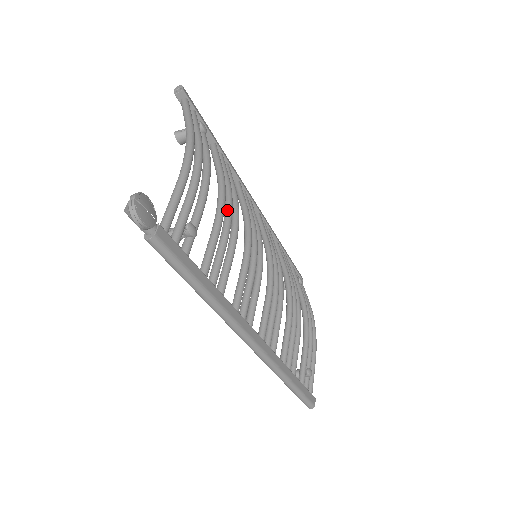
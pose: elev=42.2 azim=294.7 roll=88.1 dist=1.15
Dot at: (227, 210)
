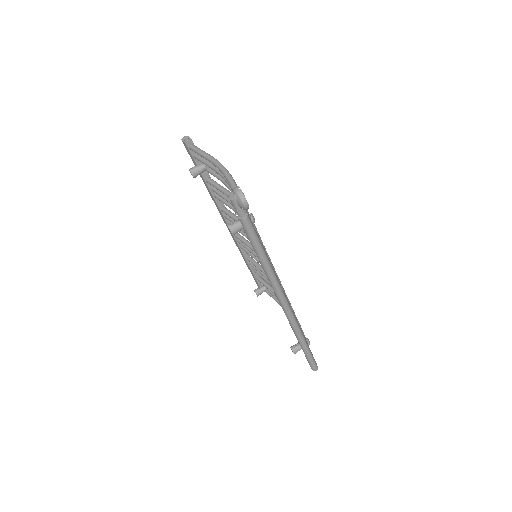
Dot at: occluded
